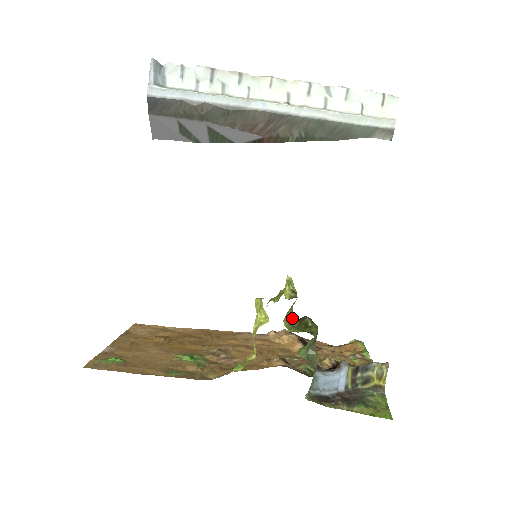
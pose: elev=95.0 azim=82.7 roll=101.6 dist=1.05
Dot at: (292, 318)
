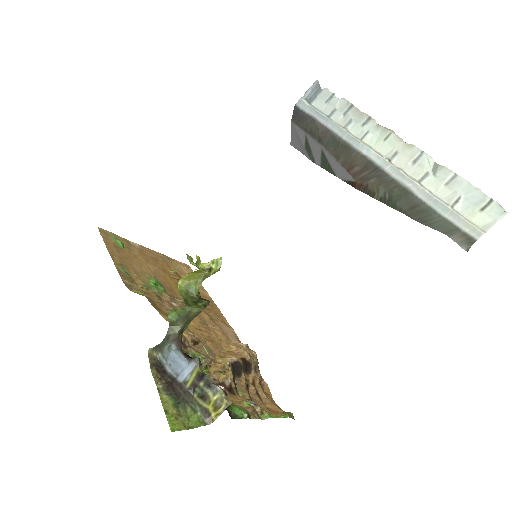
Dot at: (193, 287)
